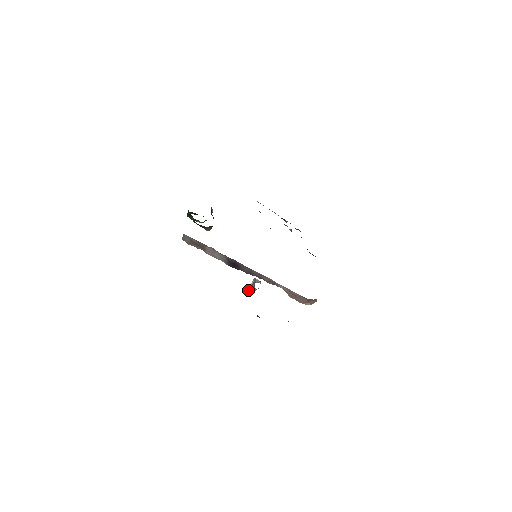
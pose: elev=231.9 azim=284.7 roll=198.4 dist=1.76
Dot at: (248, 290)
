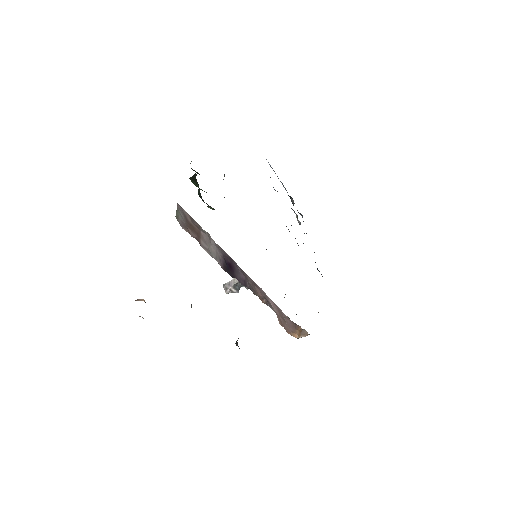
Dot at: (226, 286)
